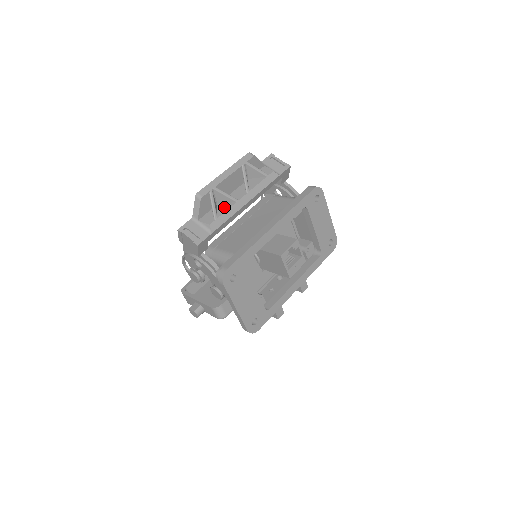
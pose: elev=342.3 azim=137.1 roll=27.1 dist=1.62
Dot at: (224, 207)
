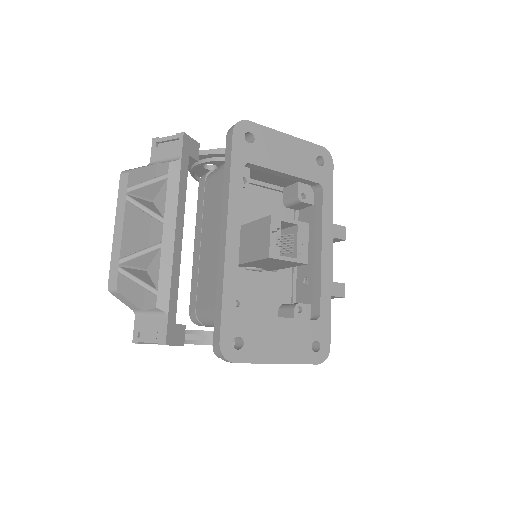
Dot at: (154, 267)
